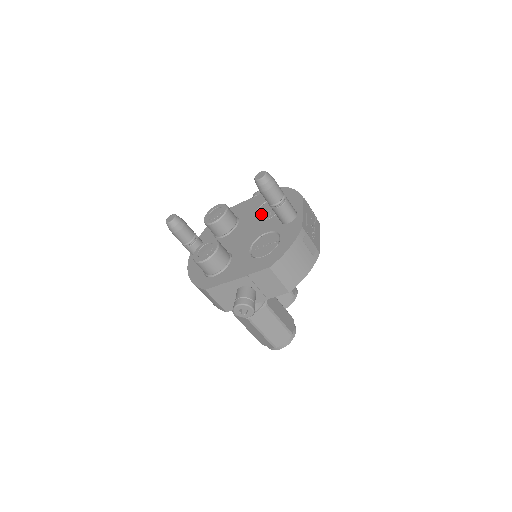
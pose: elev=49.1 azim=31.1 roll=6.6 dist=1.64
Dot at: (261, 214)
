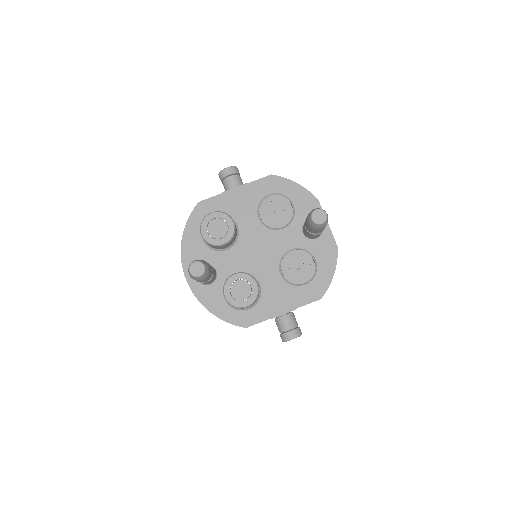
Dot at: (268, 218)
